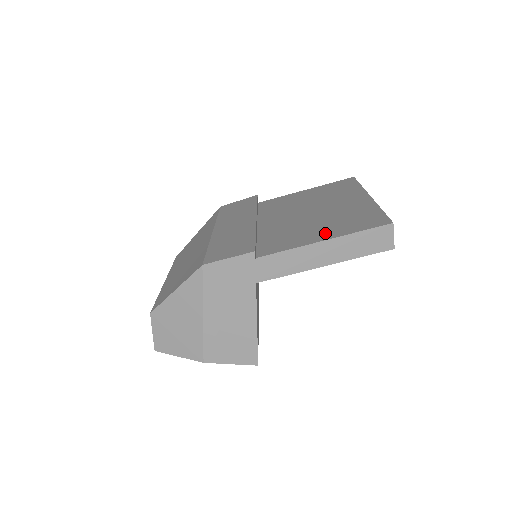
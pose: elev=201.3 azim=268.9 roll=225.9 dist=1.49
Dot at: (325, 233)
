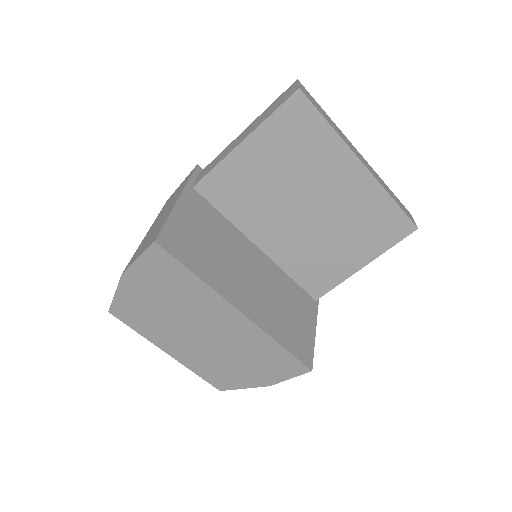
Dot at: occluded
